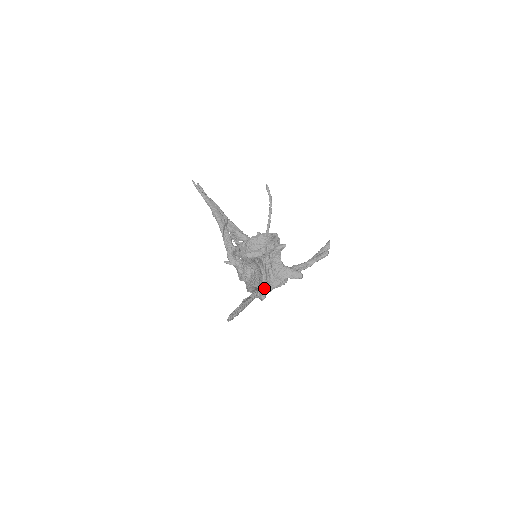
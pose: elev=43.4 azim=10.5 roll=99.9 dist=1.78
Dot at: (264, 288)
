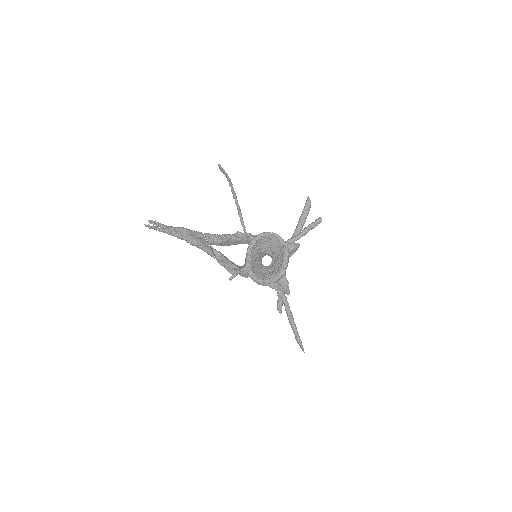
Dot at: (287, 286)
